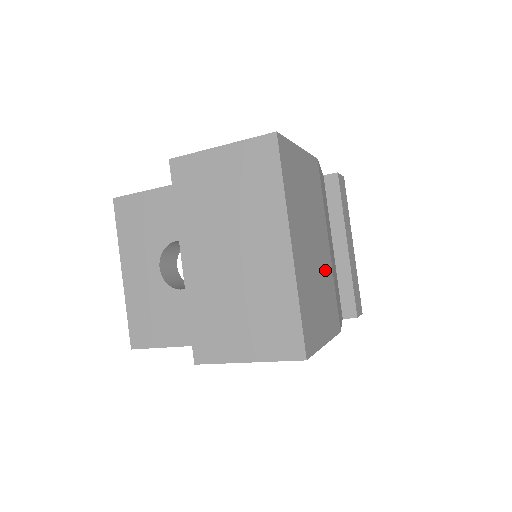
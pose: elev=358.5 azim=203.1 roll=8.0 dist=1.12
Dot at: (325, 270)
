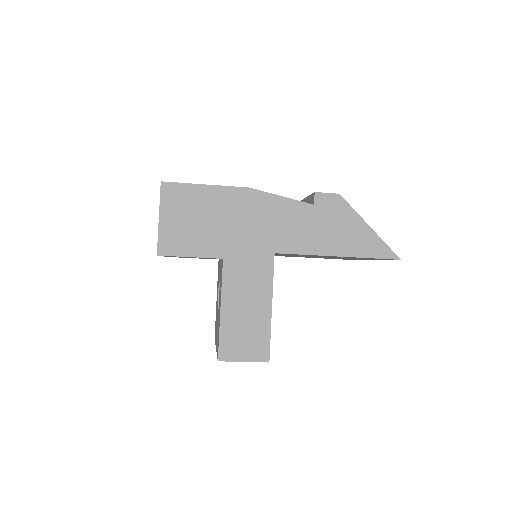
Dot at: occluded
